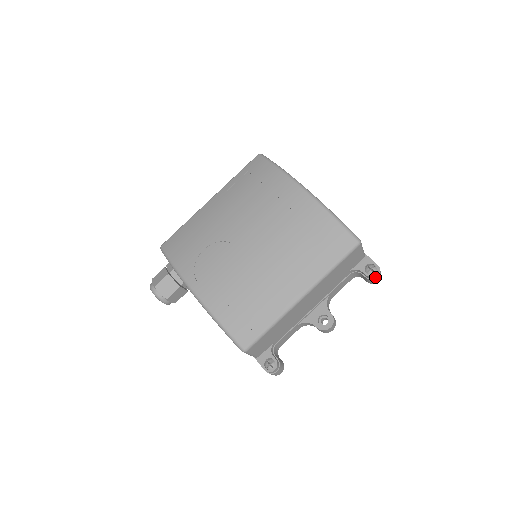
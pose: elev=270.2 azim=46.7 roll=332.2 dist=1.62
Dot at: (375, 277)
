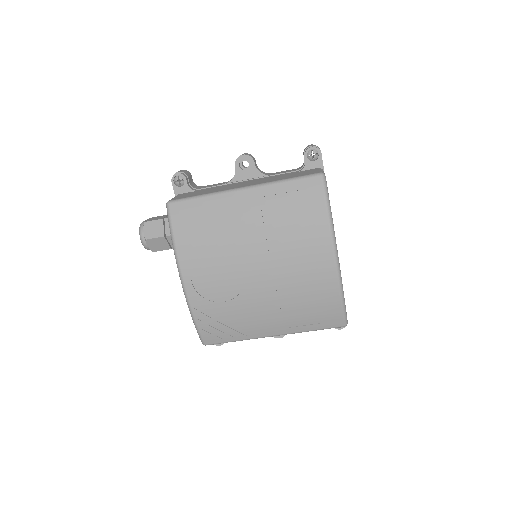
Dot at: occluded
